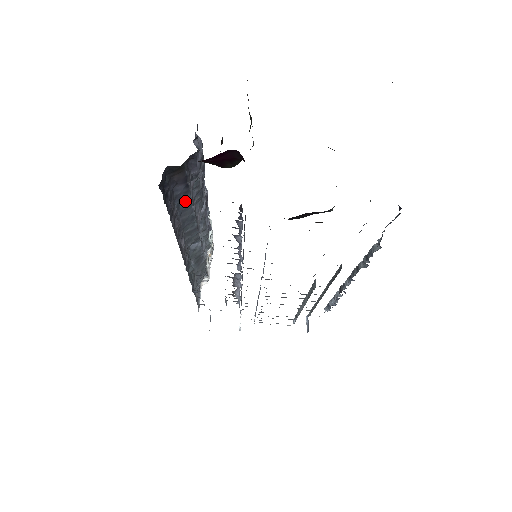
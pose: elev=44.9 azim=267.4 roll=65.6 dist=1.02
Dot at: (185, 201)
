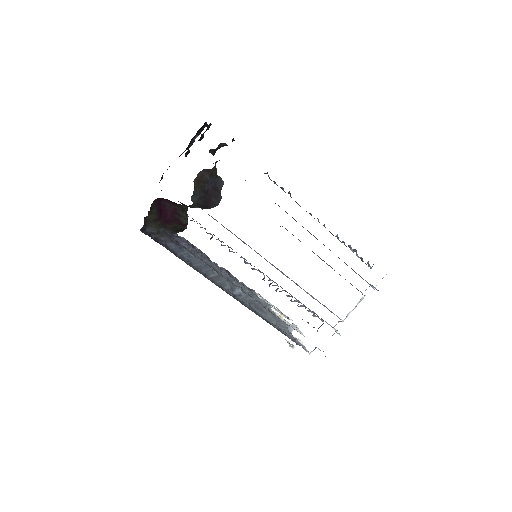
Dot at: (186, 254)
